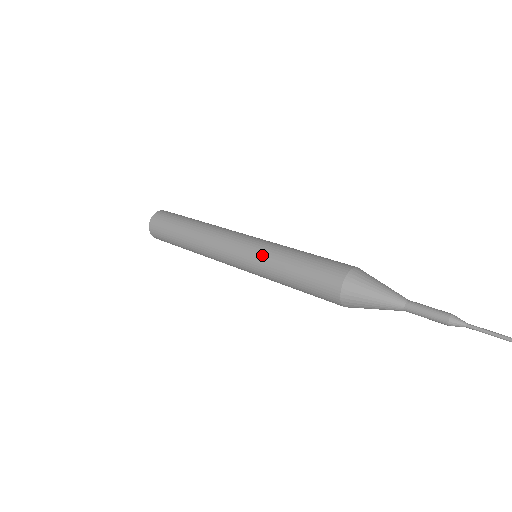
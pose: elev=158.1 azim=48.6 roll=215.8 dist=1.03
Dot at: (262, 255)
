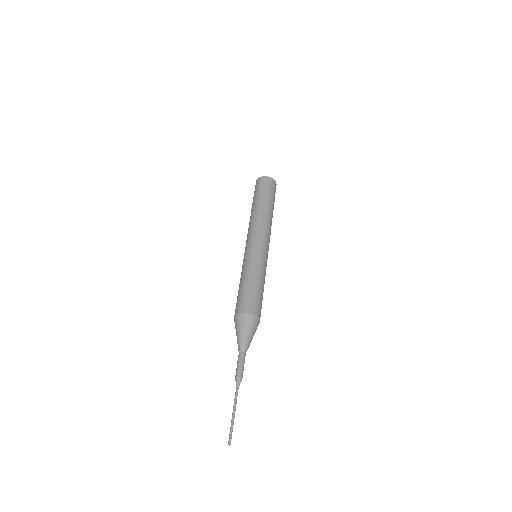
Dot at: (245, 261)
